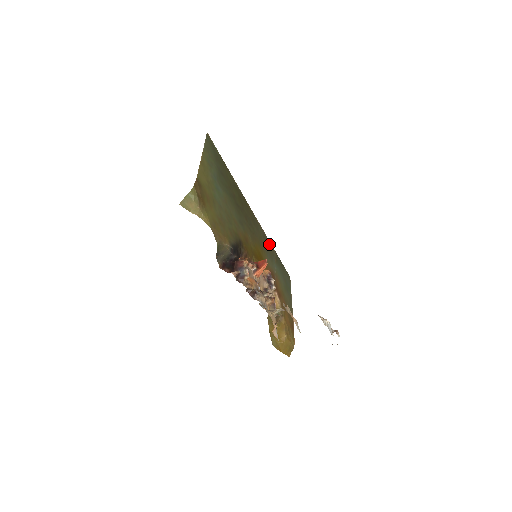
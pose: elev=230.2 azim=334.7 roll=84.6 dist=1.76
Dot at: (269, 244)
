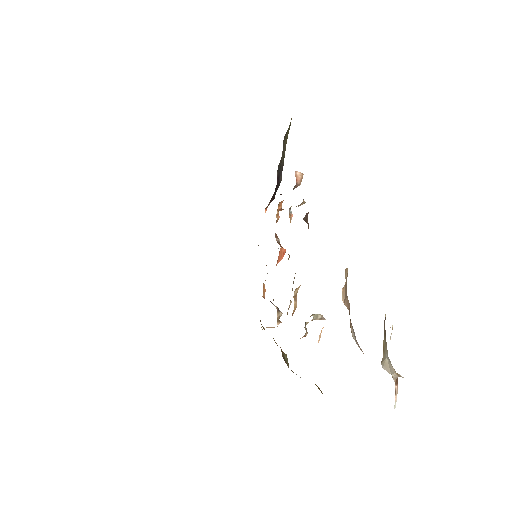
Dot at: occluded
